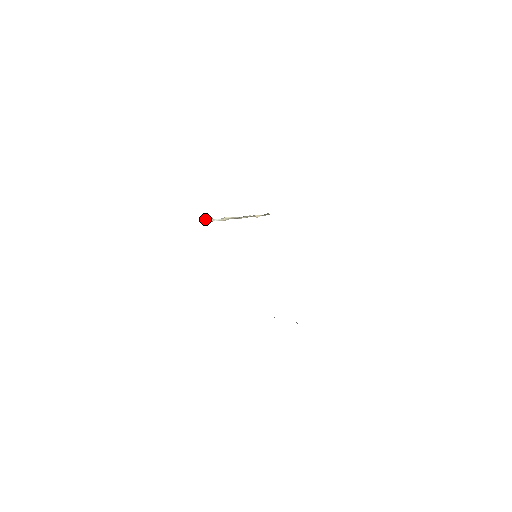
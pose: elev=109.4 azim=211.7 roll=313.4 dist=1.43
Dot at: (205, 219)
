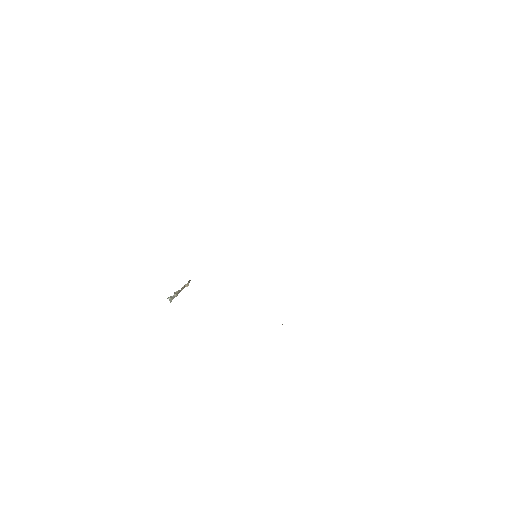
Dot at: occluded
